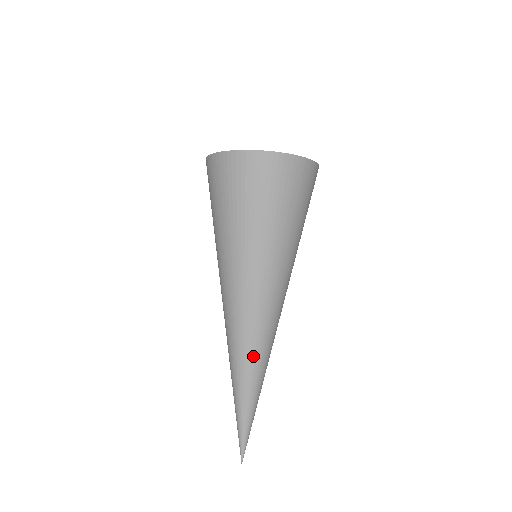
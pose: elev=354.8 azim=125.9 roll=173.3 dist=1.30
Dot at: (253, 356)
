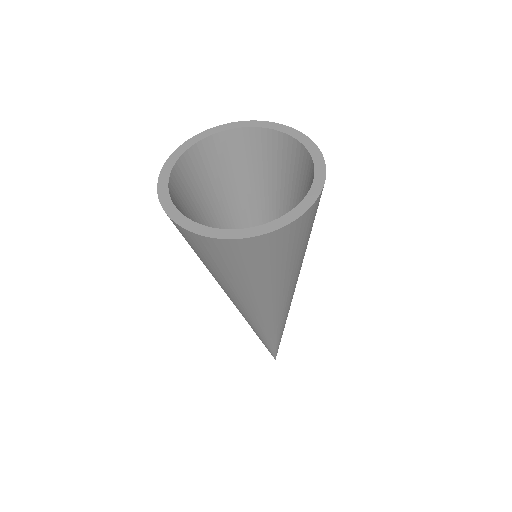
Dot at: (278, 329)
